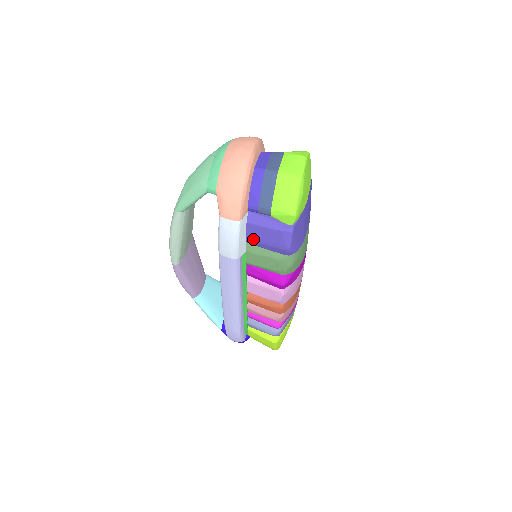
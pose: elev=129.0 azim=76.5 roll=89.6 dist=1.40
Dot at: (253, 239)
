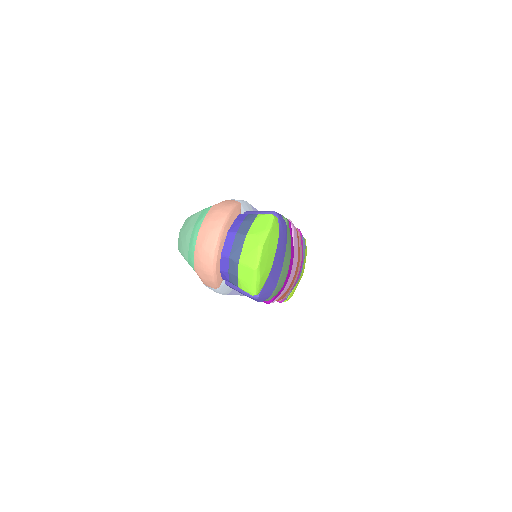
Dot at: occluded
